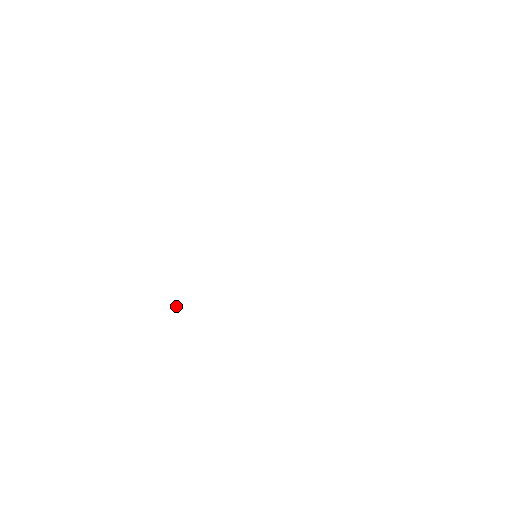
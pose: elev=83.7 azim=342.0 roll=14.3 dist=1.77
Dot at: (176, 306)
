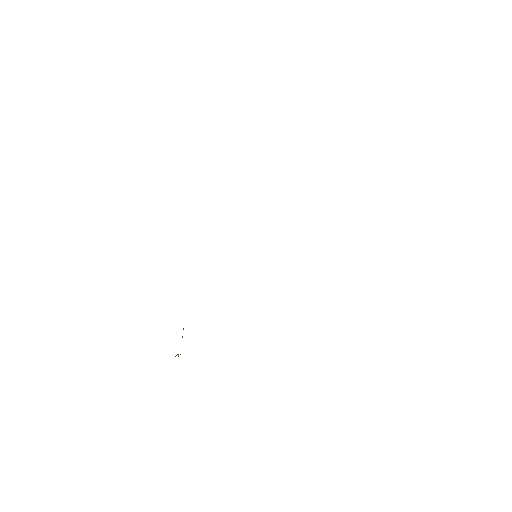
Dot at: occluded
